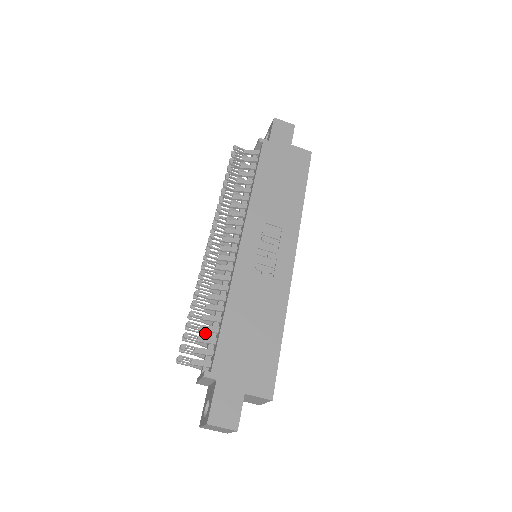
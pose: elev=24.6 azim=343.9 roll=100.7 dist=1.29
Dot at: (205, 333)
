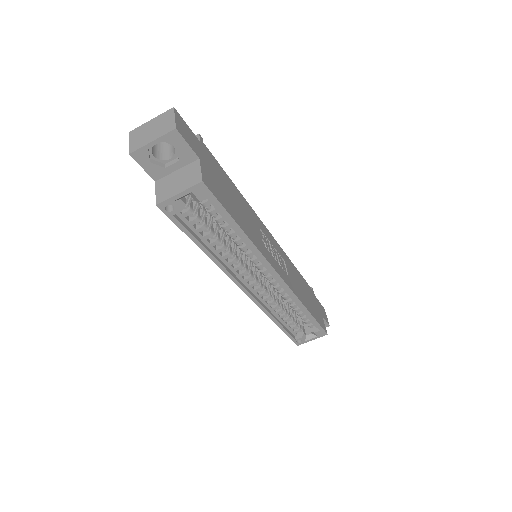
Dot at: occluded
